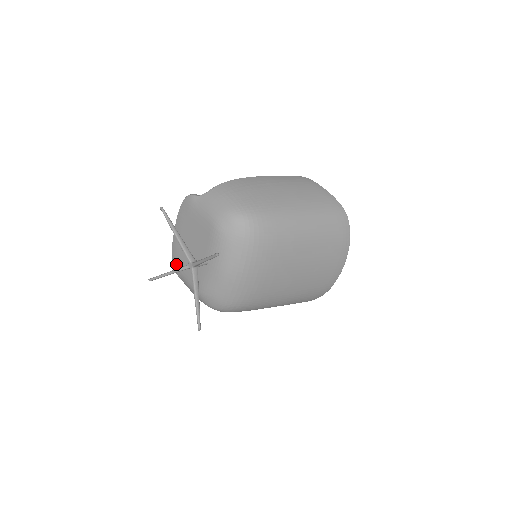
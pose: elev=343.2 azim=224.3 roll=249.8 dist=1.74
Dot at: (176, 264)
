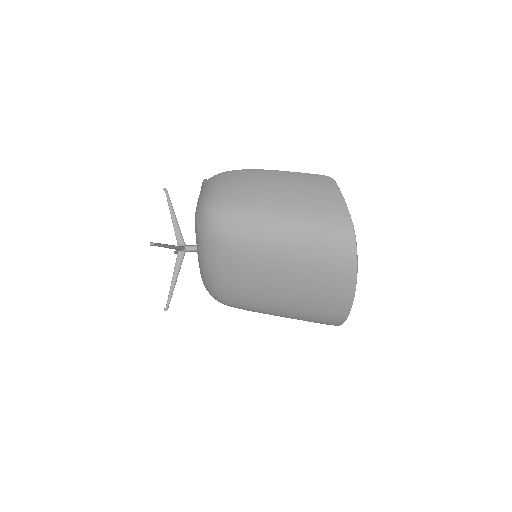
Dot at: occluded
